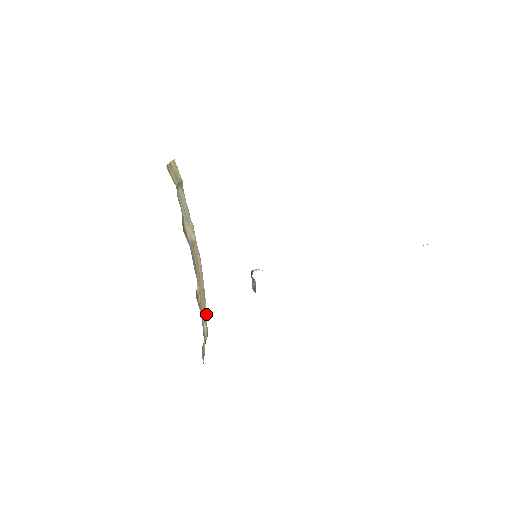
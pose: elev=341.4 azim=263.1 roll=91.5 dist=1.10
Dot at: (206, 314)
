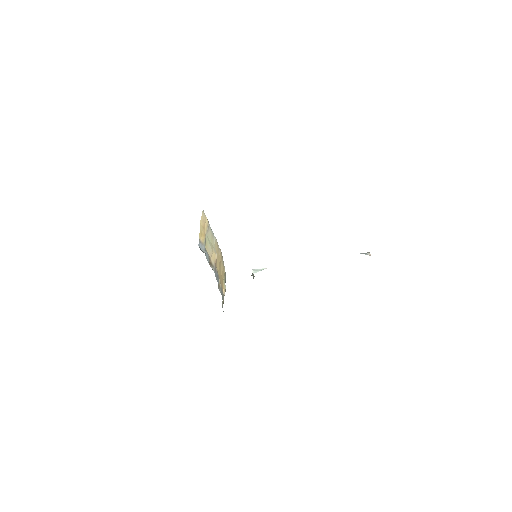
Dot at: (225, 273)
